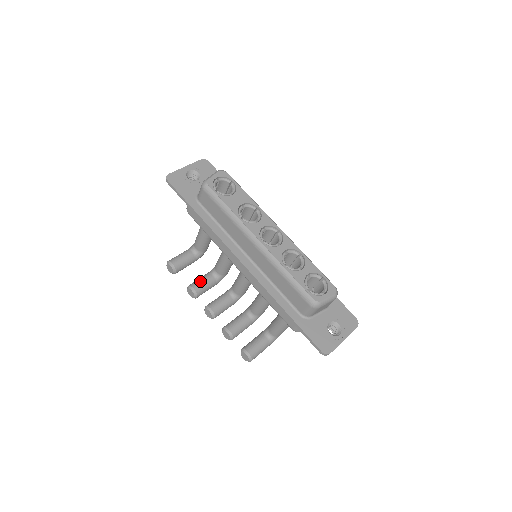
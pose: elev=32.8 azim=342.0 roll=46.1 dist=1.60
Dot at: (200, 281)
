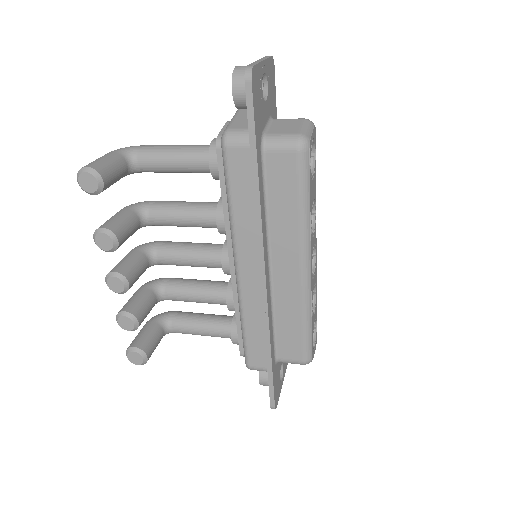
Dot at: (126, 227)
